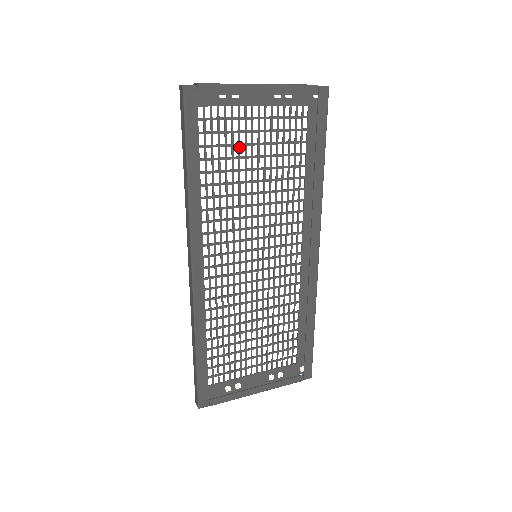
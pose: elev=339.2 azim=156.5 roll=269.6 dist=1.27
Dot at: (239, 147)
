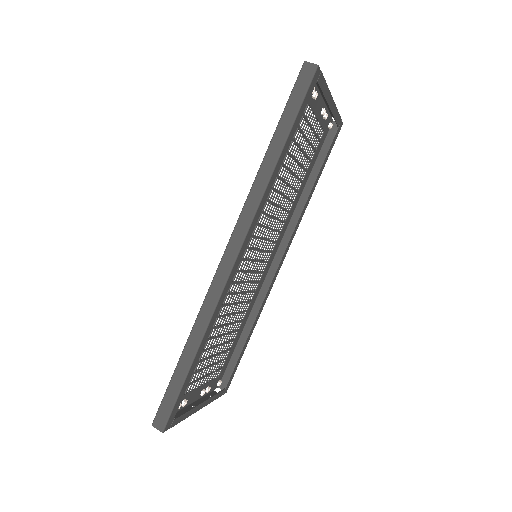
Dot at: (294, 144)
